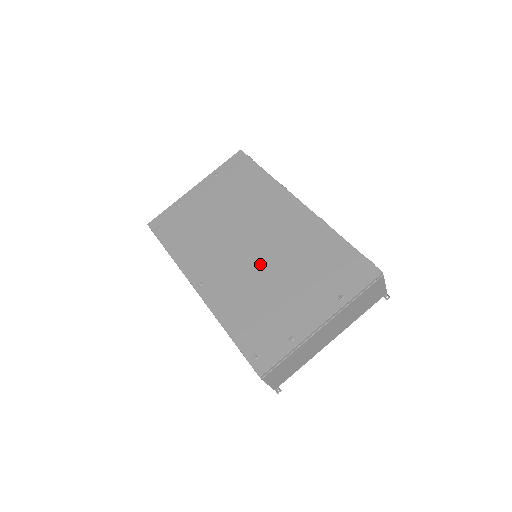
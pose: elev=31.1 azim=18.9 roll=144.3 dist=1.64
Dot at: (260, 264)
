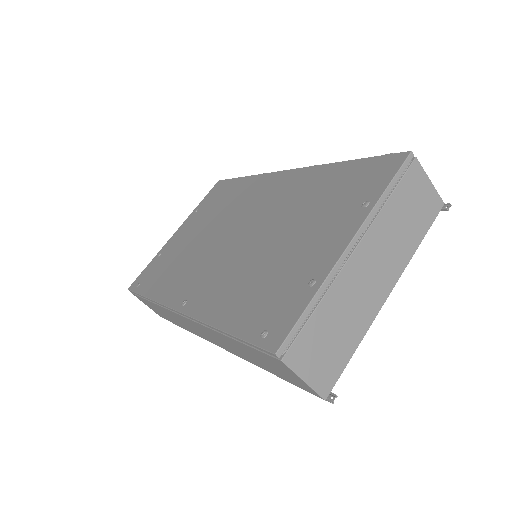
Dot at: (253, 242)
